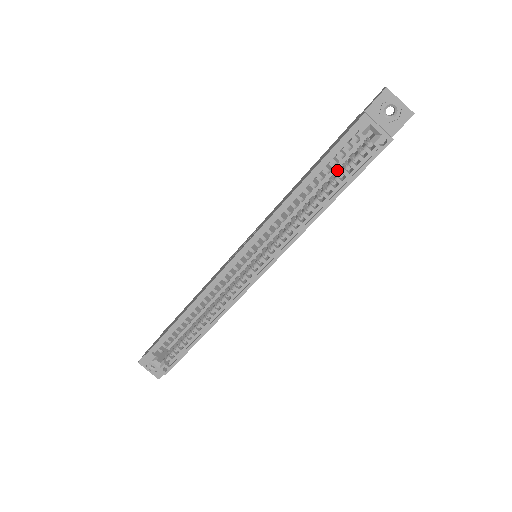
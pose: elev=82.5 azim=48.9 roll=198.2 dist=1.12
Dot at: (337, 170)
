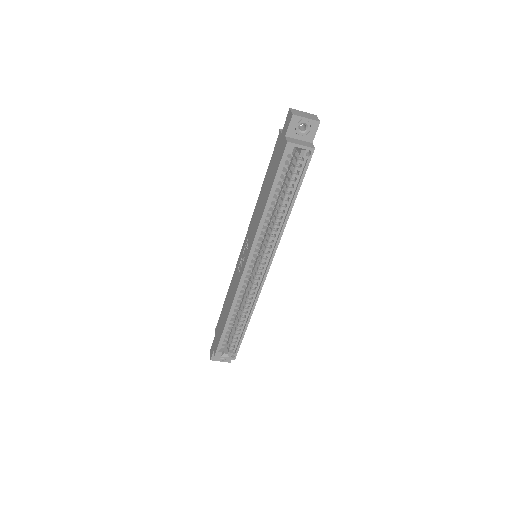
Dot at: (285, 180)
